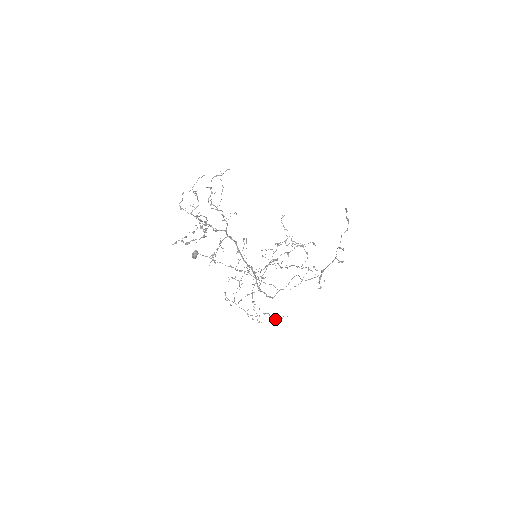
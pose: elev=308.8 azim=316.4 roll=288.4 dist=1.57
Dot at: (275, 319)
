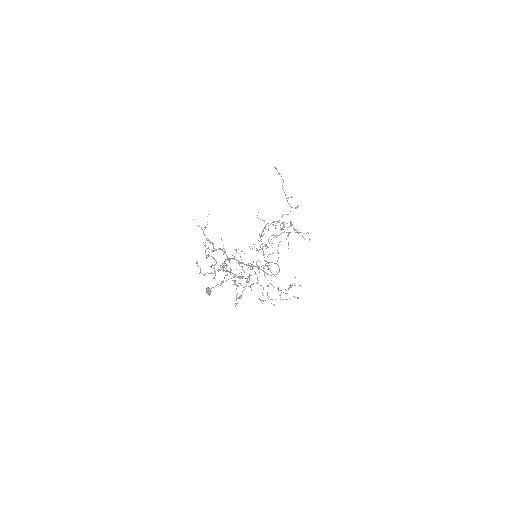
Dot at: occluded
